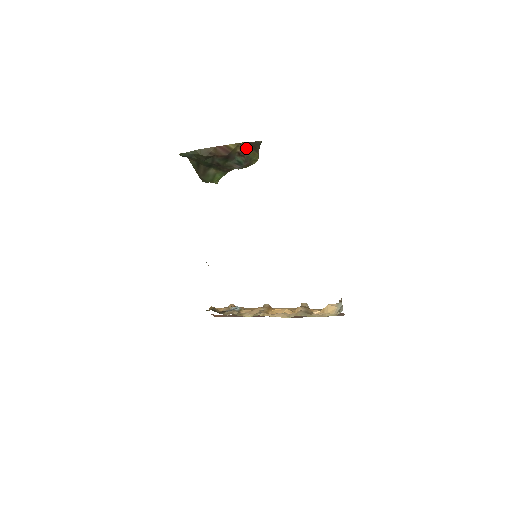
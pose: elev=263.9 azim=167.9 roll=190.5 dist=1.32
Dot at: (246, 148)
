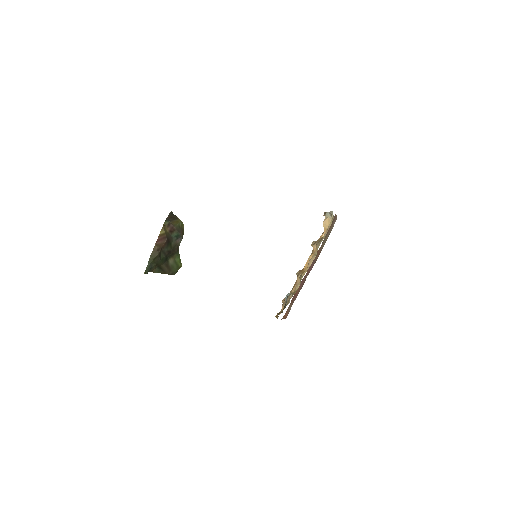
Dot at: (169, 224)
